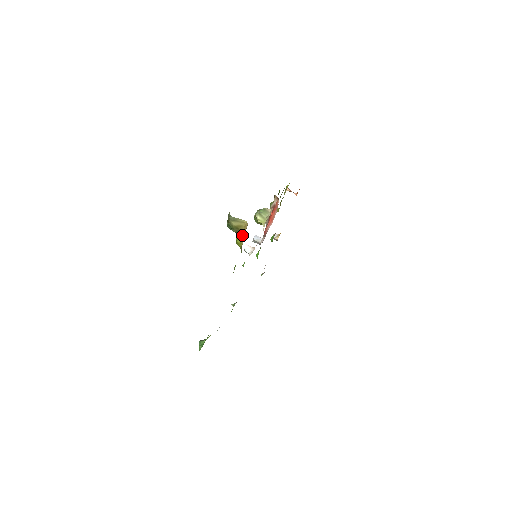
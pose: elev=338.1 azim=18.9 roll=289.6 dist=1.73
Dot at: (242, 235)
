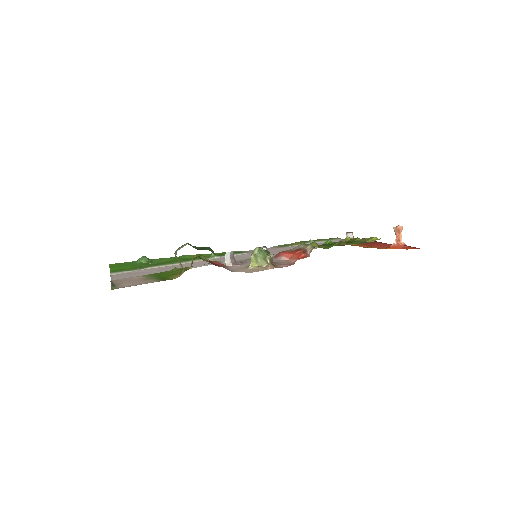
Dot at: occluded
